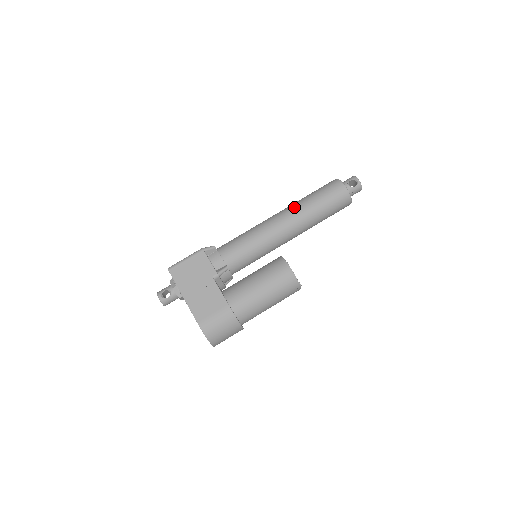
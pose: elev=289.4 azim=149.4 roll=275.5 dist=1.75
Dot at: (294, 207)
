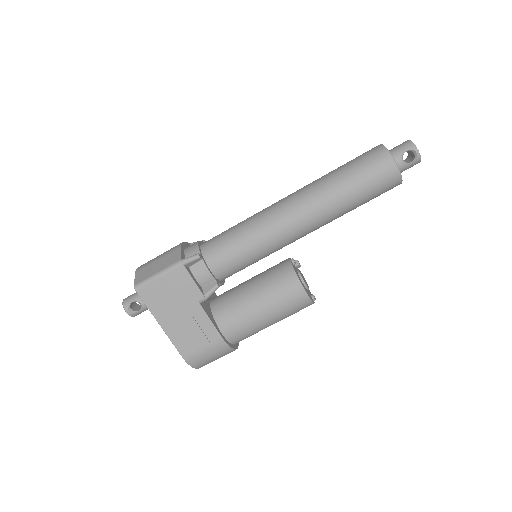
Dot at: (316, 197)
